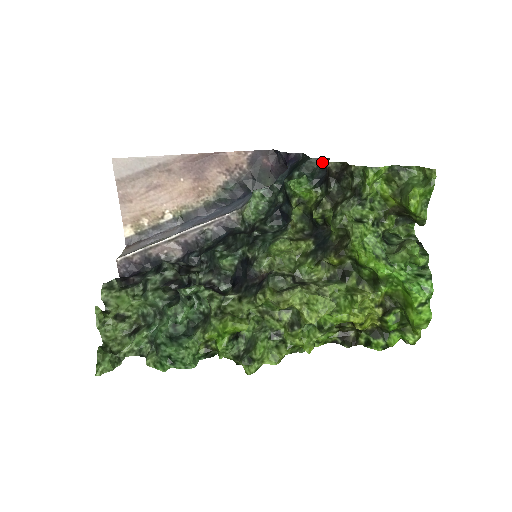
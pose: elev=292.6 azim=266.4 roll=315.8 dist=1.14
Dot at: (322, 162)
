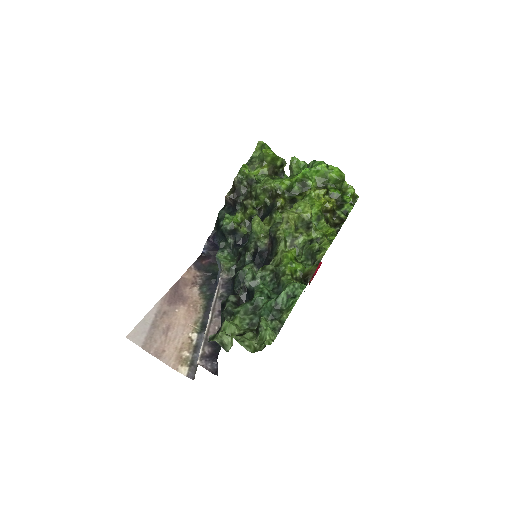
Dot at: (224, 208)
